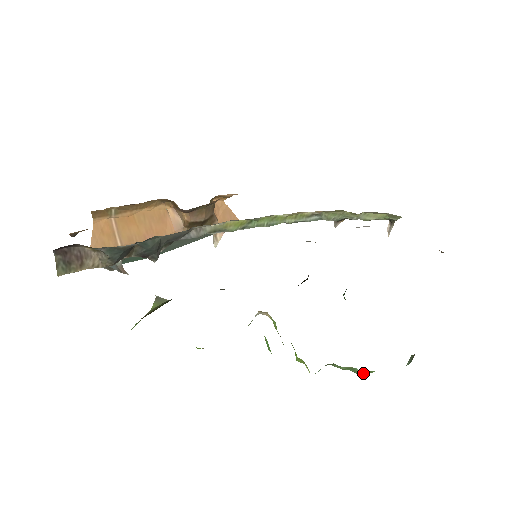
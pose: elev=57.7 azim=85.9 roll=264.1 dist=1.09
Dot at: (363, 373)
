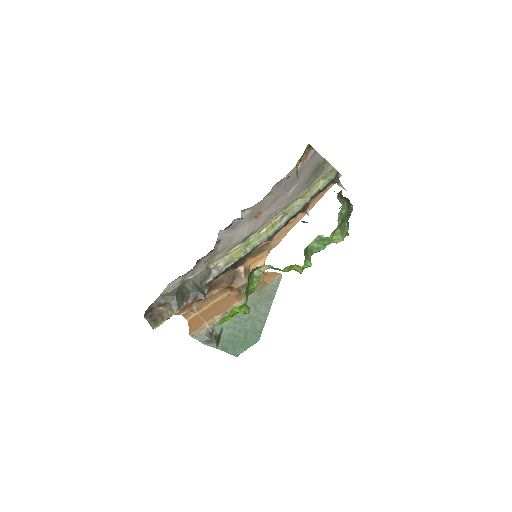
Dot at: (336, 239)
